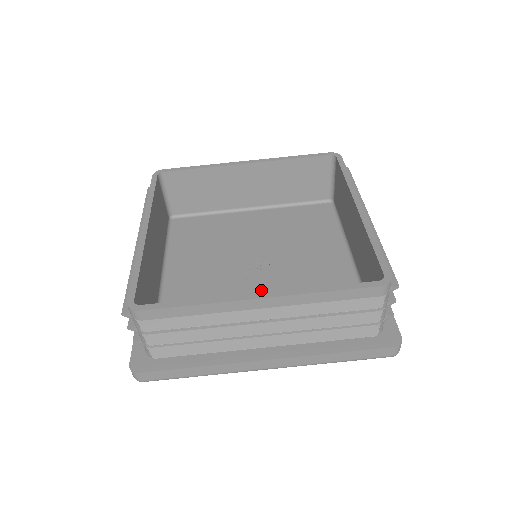
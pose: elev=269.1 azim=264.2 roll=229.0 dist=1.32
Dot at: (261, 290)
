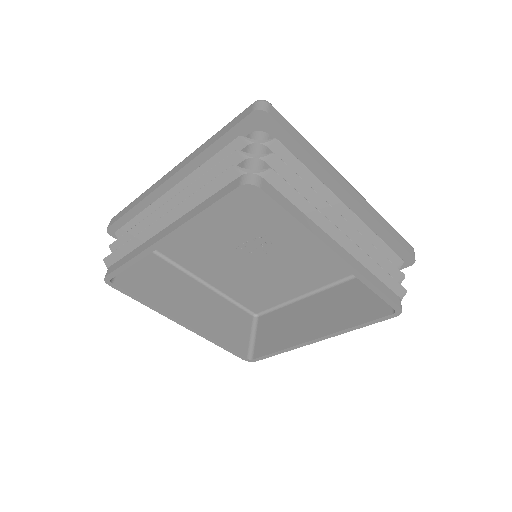
Dot at: (235, 260)
